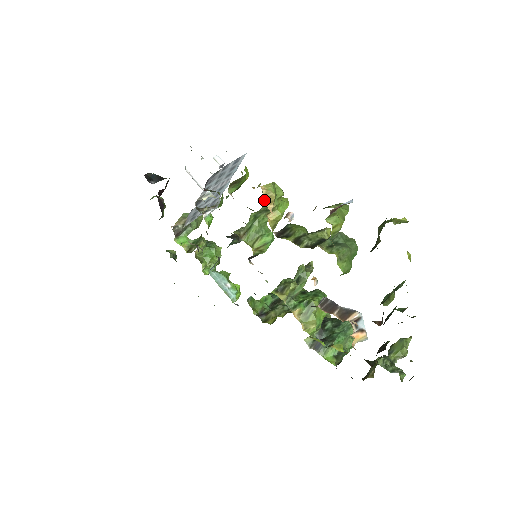
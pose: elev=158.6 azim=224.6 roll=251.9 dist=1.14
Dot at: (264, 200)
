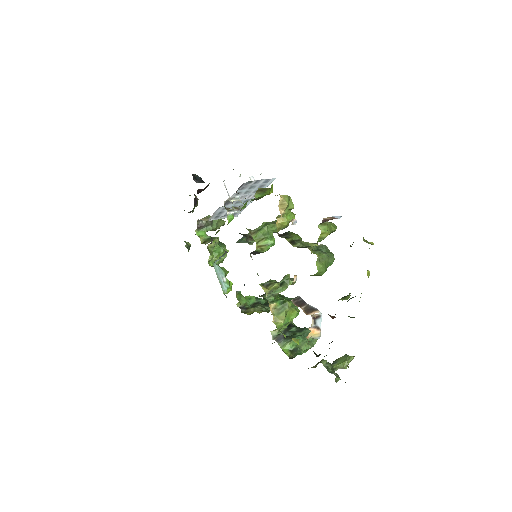
Dot at: (279, 205)
